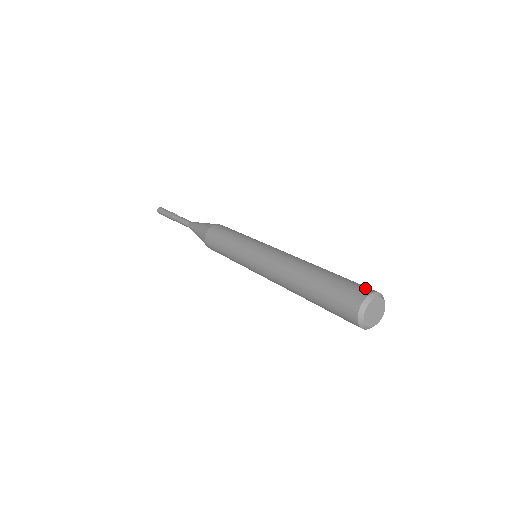
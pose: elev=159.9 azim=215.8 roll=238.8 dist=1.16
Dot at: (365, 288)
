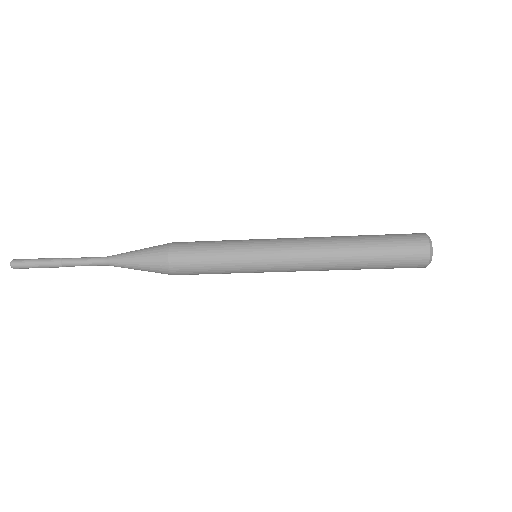
Dot at: occluded
